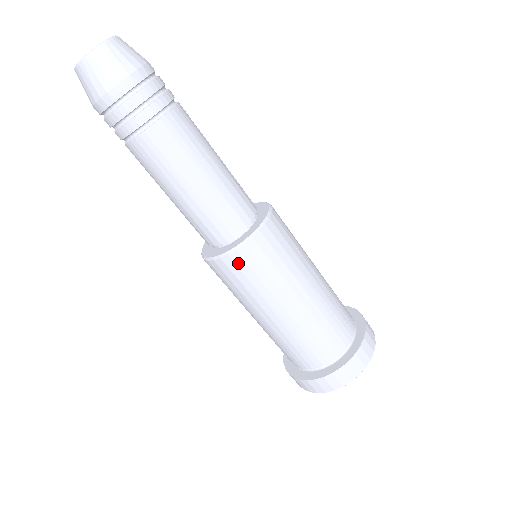
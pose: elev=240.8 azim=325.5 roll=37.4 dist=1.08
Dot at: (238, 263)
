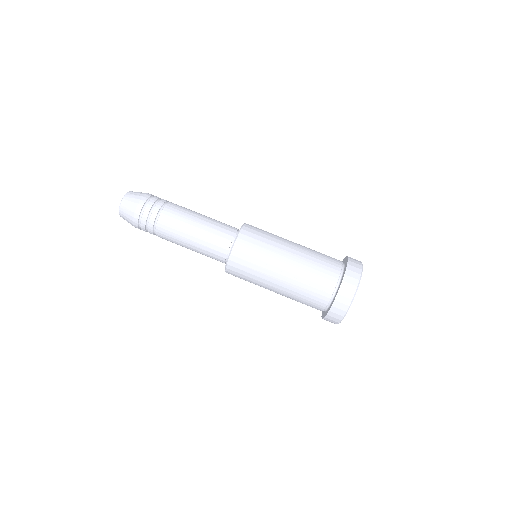
Dot at: (251, 228)
